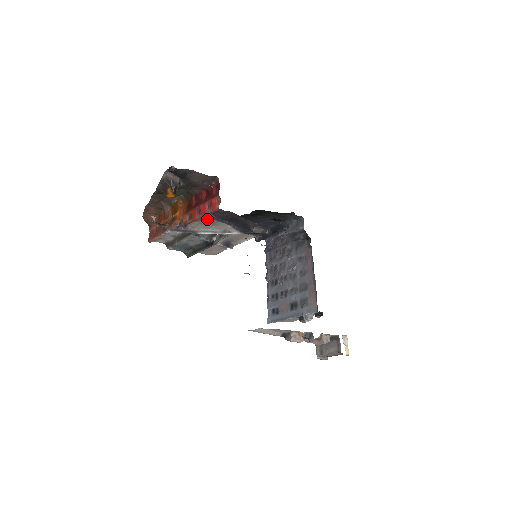
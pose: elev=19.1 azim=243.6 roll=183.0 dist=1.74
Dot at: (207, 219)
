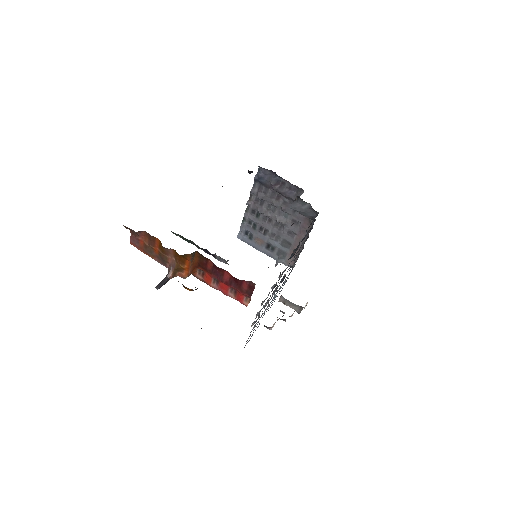
Dot at: occluded
